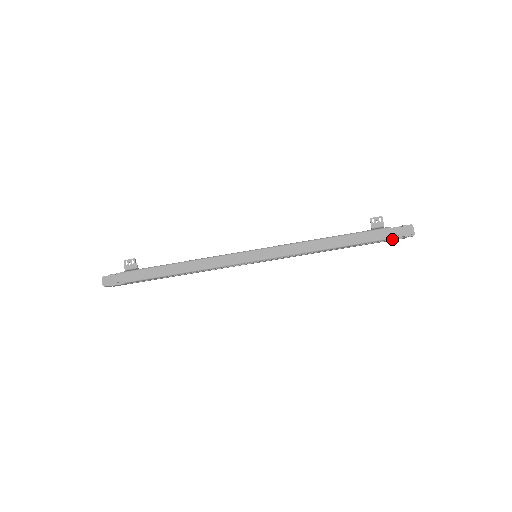
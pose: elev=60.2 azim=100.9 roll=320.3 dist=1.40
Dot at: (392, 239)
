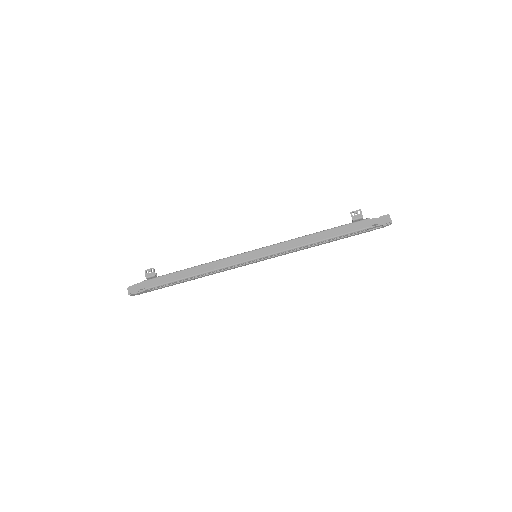
Dot at: (372, 228)
